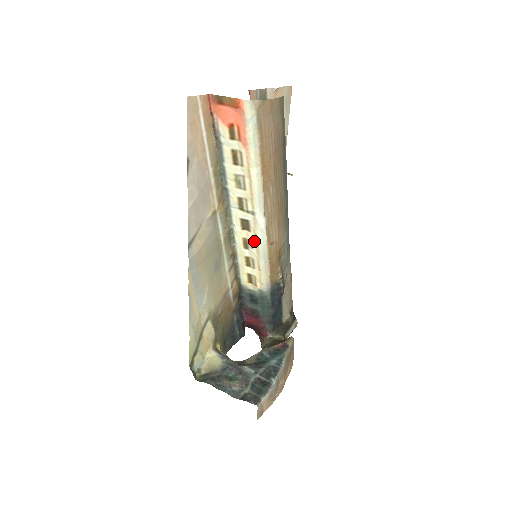
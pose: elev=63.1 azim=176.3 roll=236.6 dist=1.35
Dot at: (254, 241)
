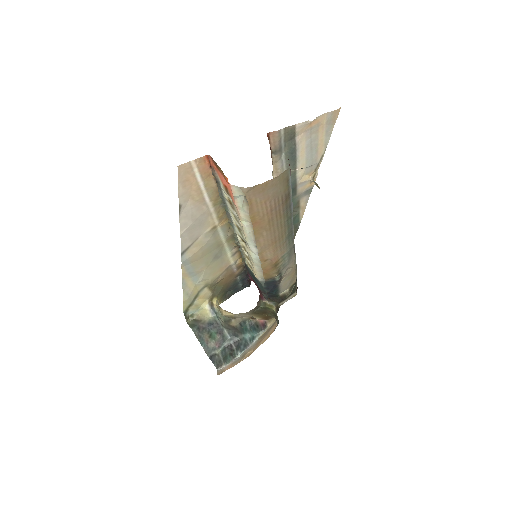
Dot at: (249, 254)
